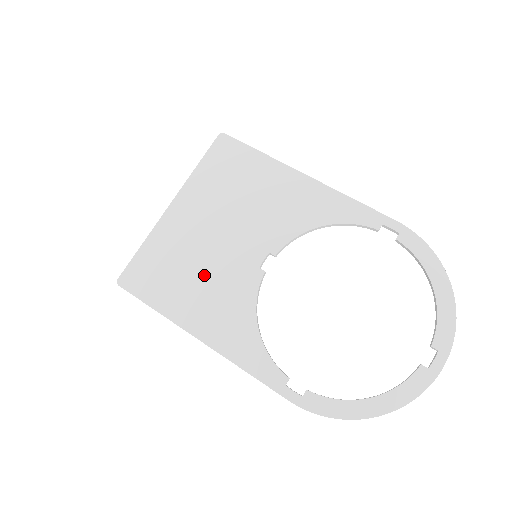
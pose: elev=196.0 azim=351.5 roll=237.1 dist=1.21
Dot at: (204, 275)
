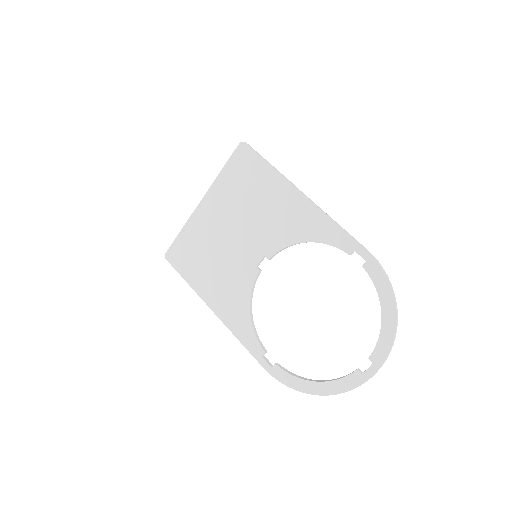
Dot at: (219, 264)
